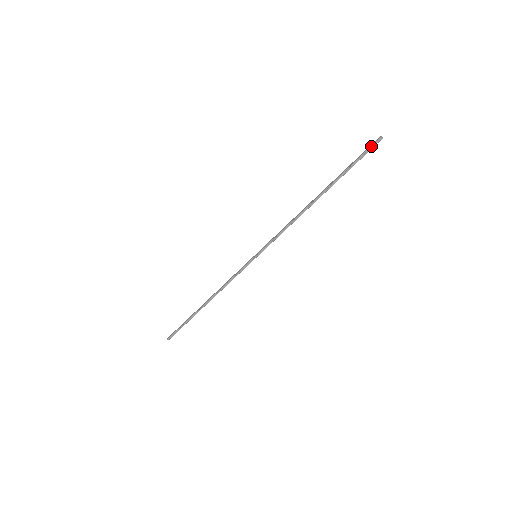
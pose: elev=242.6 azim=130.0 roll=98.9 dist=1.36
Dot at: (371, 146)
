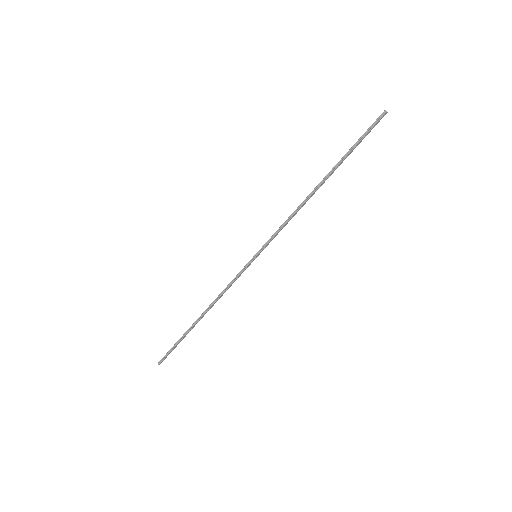
Dot at: (375, 121)
